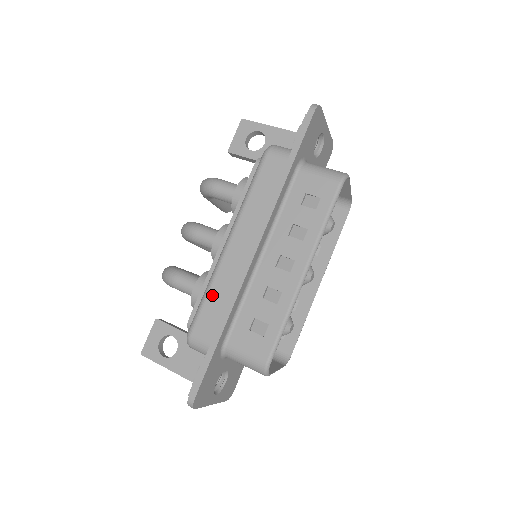
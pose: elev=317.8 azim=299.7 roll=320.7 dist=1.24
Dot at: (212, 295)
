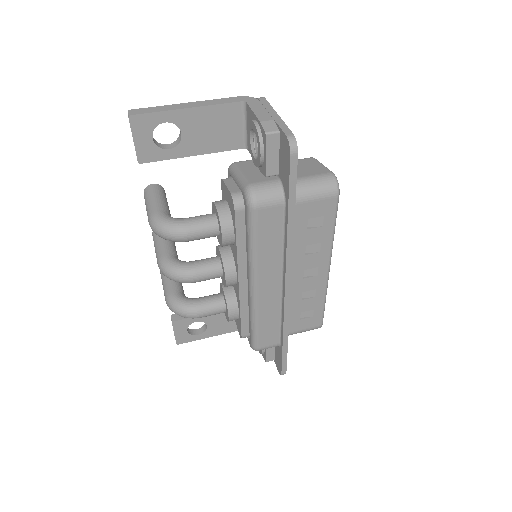
Dot at: (262, 324)
